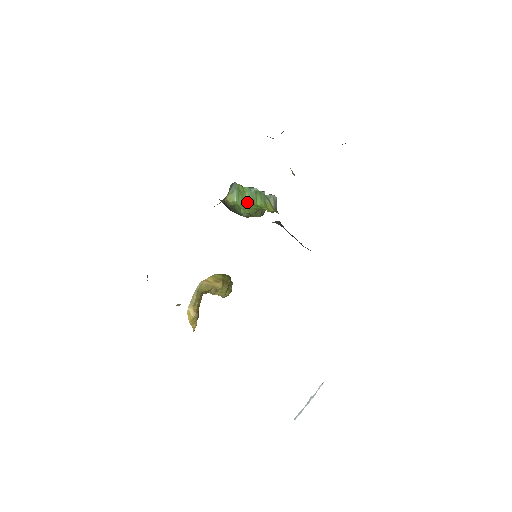
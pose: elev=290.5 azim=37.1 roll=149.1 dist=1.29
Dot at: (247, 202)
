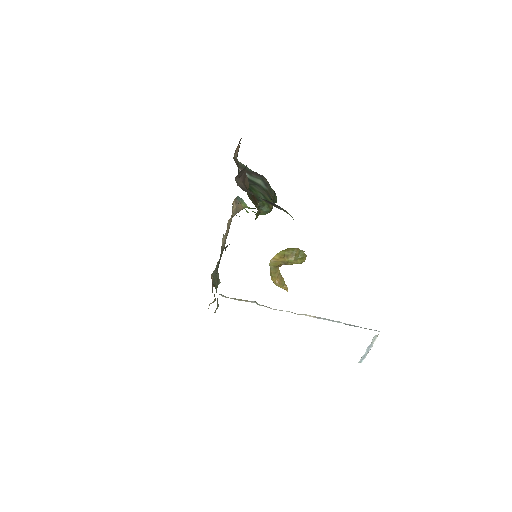
Dot at: (246, 211)
